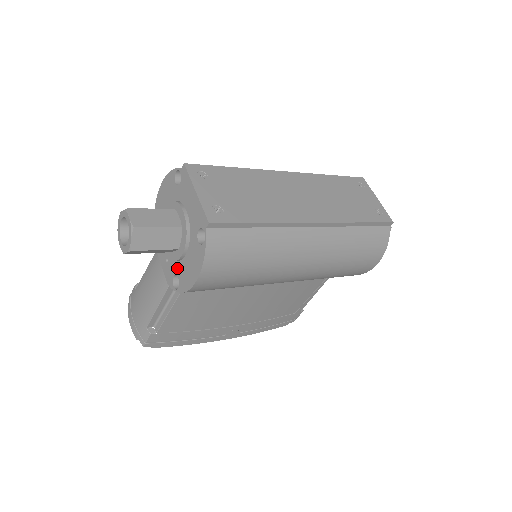
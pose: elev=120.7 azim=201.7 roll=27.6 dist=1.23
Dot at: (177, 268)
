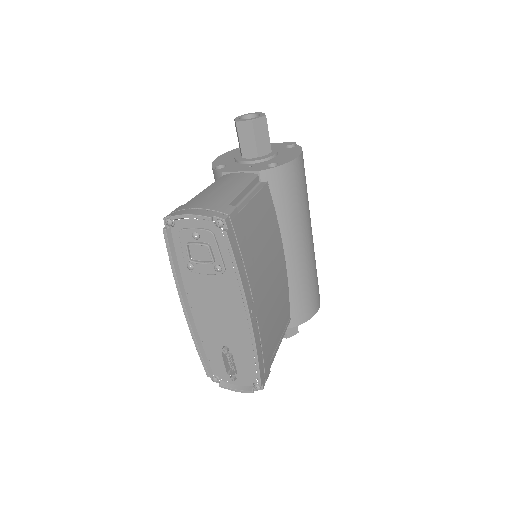
Dot at: (270, 162)
